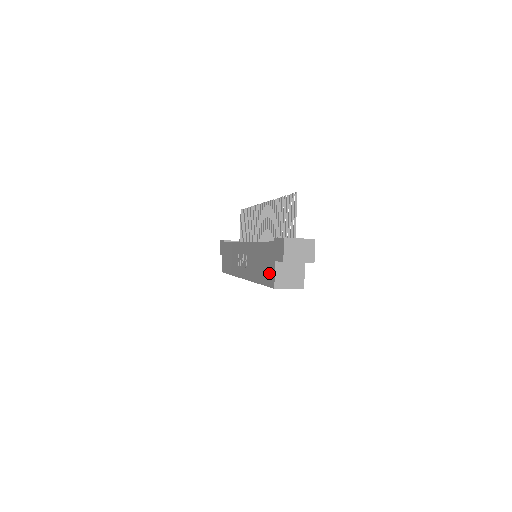
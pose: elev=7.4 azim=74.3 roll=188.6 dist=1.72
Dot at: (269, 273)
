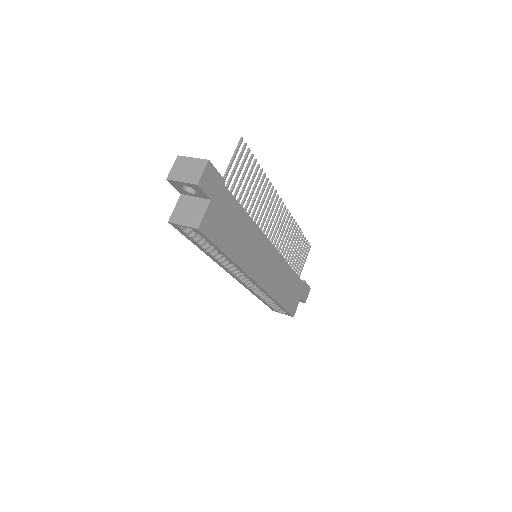
Dot at: occluded
